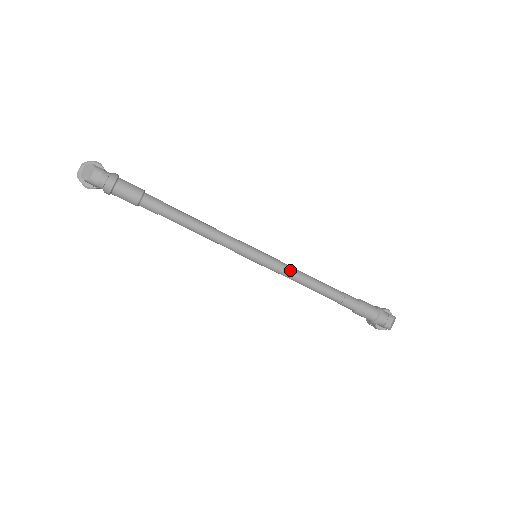
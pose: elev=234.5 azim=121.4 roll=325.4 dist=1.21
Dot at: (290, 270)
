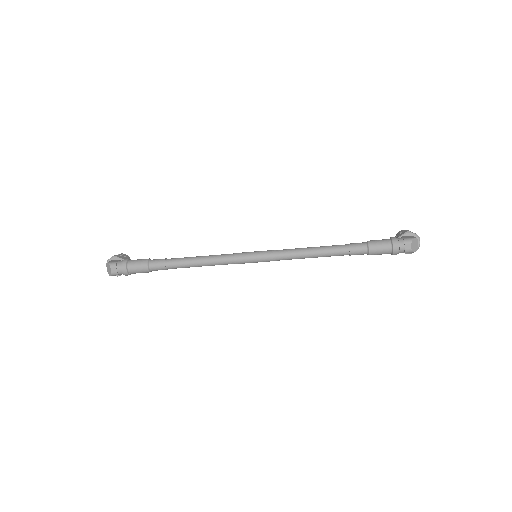
Dot at: (286, 254)
